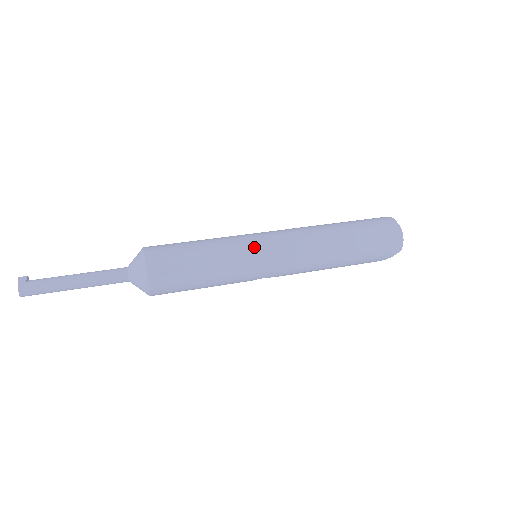
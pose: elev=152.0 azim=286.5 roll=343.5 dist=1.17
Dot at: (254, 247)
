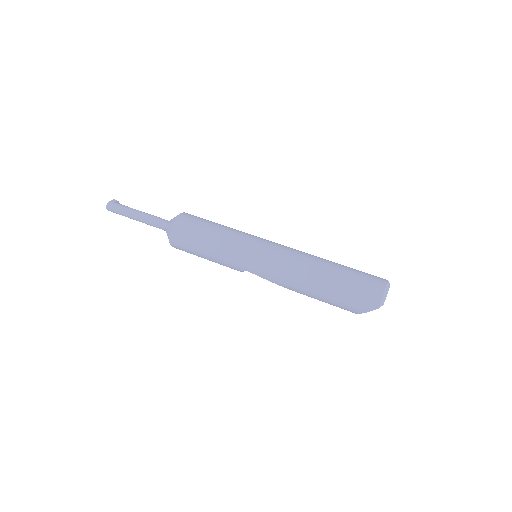
Dot at: (251, 241)
